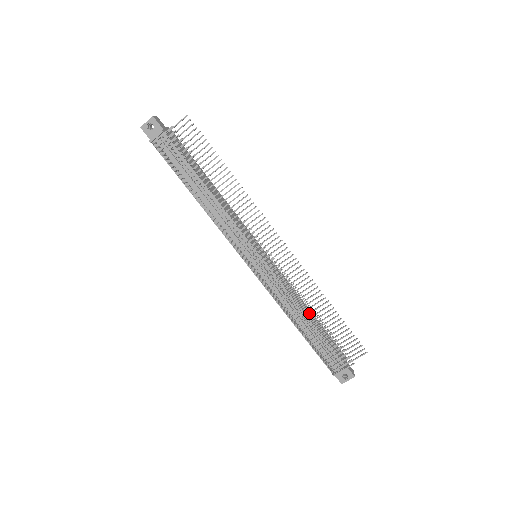
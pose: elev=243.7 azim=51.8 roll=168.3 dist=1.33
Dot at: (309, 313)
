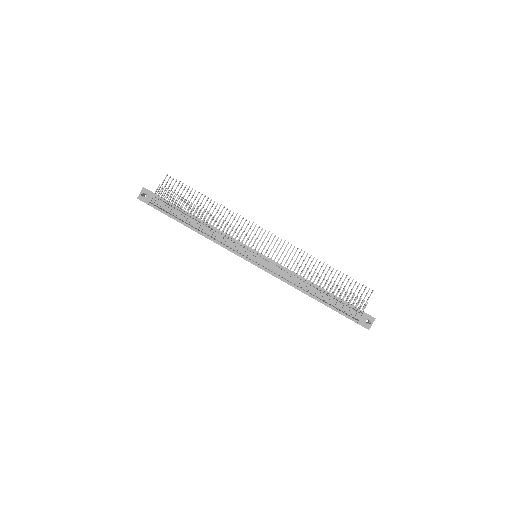
Dot at: occluded
